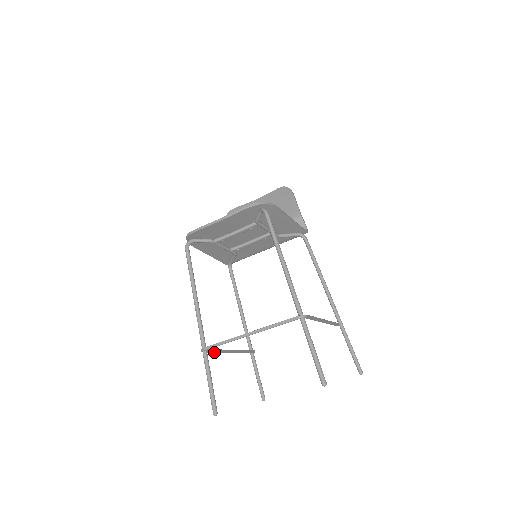
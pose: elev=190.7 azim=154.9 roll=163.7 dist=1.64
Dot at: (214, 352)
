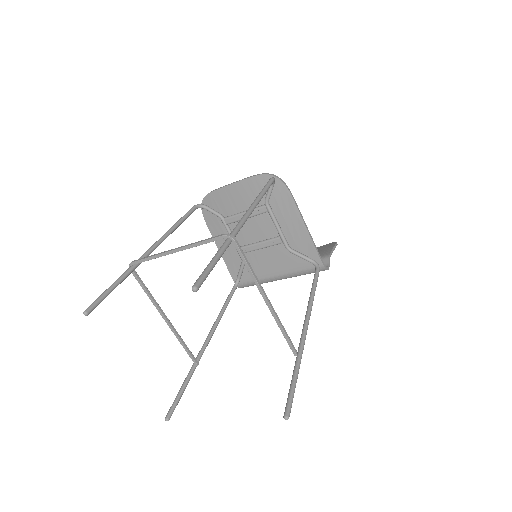
Dot at: (145, 291)
